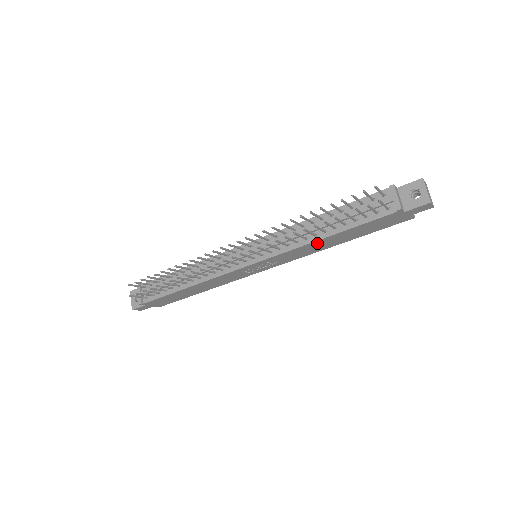
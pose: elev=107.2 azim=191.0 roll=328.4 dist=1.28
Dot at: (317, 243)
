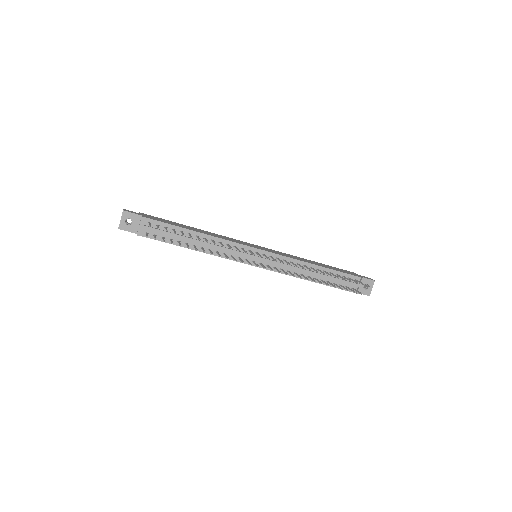
Dot at: occluded
